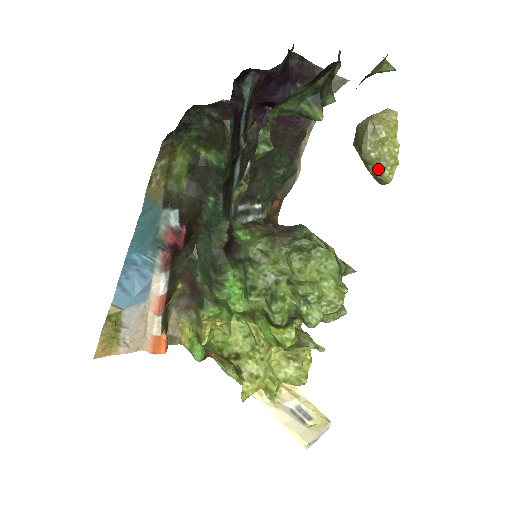
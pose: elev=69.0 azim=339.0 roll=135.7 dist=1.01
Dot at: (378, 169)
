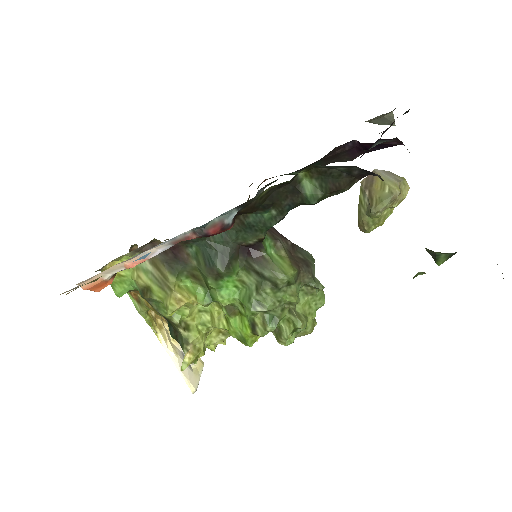
Dot at: (370, 222)
